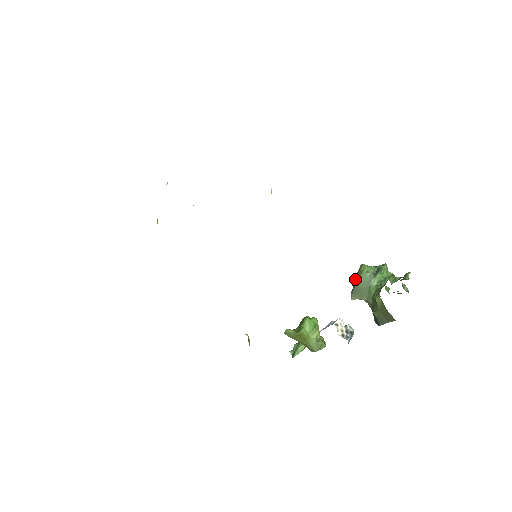
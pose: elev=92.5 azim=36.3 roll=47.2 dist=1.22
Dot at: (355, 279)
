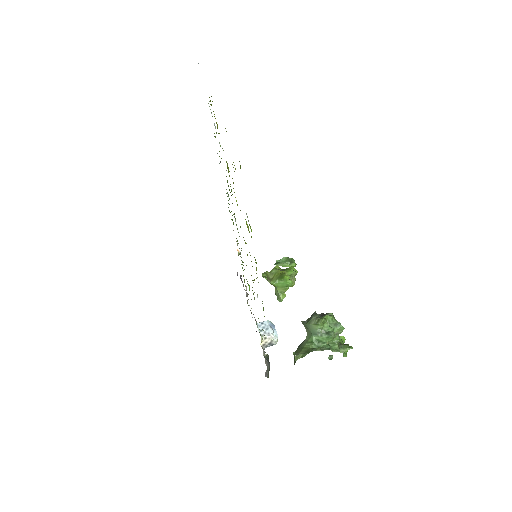
Dot at: (311, 321)
